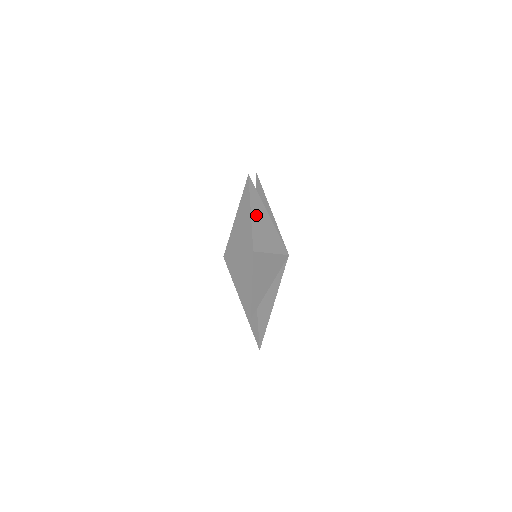
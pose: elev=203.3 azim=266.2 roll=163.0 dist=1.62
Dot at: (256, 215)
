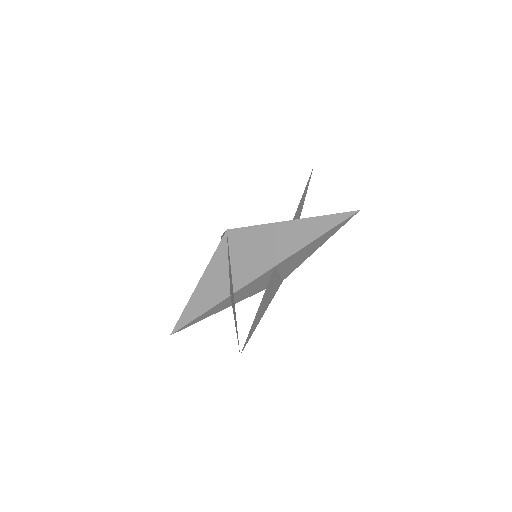
Dot at: (316, 242)
